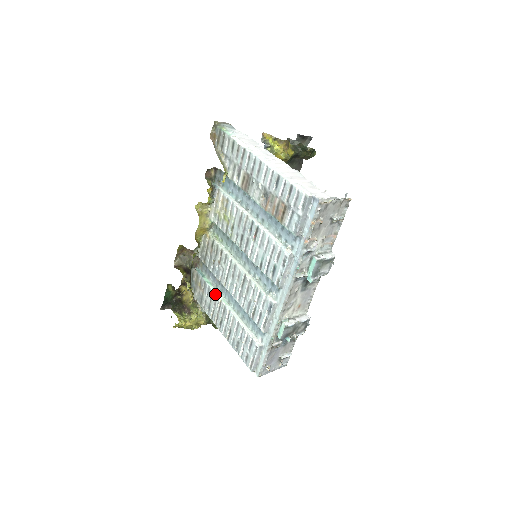
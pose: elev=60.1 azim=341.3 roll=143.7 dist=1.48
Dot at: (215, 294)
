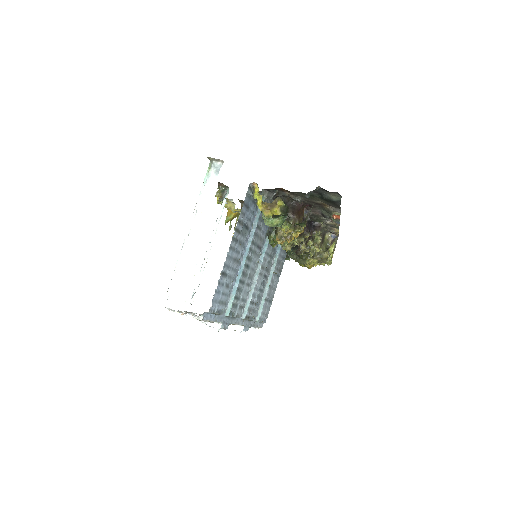
Dot at: occluded
